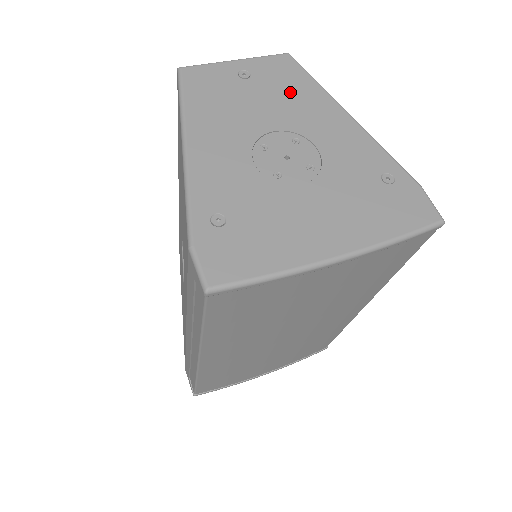
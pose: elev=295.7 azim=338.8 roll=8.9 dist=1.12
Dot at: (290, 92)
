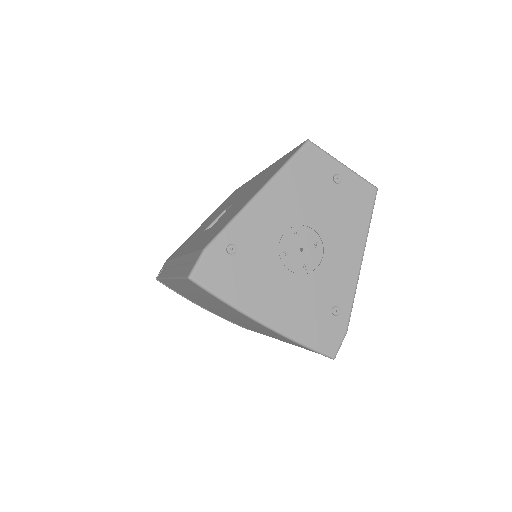
Dot at: (348, 214)
